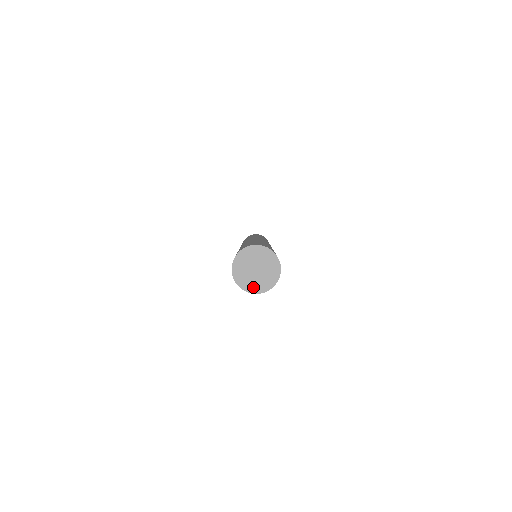
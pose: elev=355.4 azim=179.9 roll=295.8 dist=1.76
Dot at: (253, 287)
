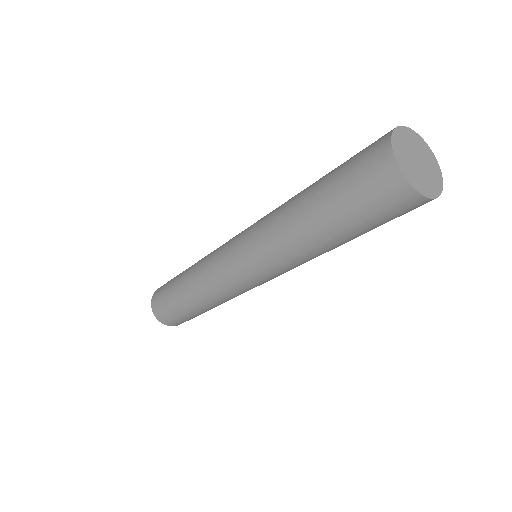
Dot at: (435, 186)
